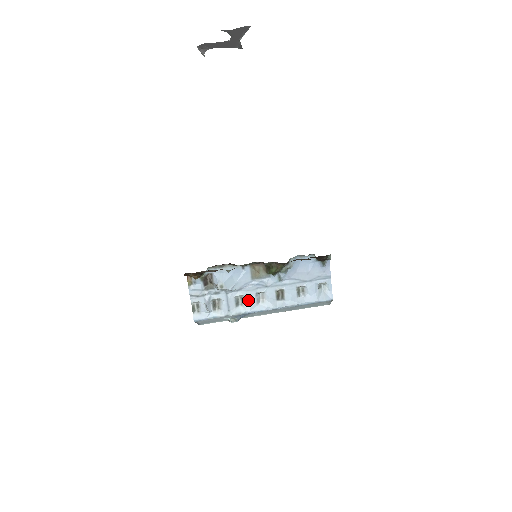
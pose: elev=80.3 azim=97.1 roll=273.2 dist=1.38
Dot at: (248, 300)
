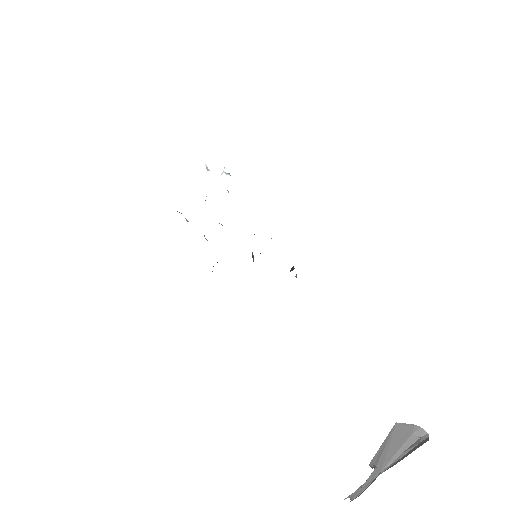
Dot at: occluded
